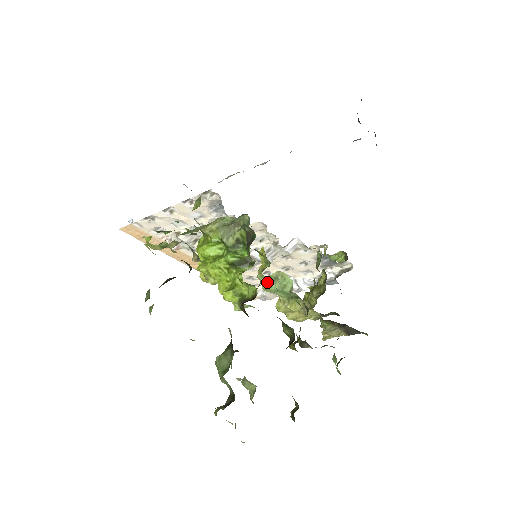
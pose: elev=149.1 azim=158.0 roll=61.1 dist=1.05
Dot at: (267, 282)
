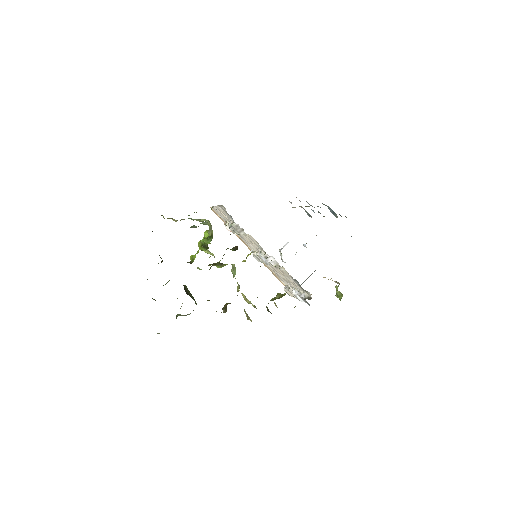
Dot at: (232, 268)
